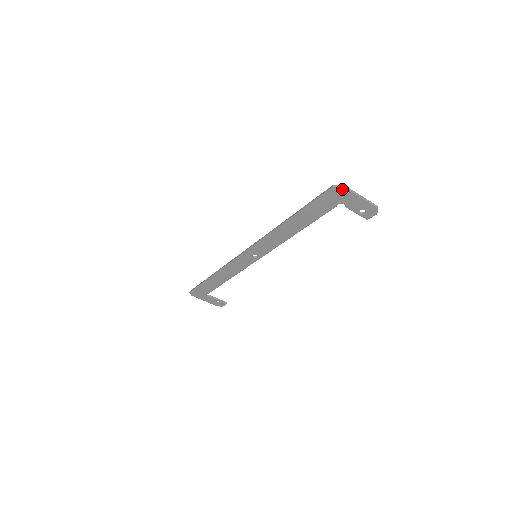
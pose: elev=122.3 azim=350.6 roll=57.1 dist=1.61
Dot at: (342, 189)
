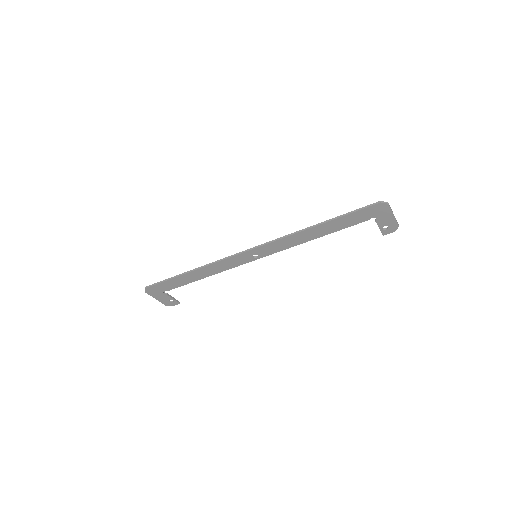
Dot at: (386, 206)
